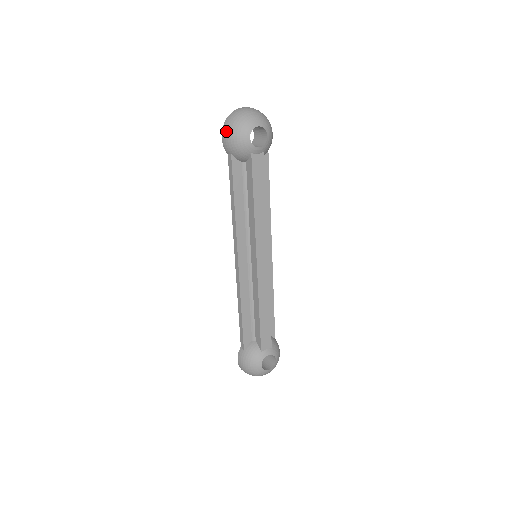
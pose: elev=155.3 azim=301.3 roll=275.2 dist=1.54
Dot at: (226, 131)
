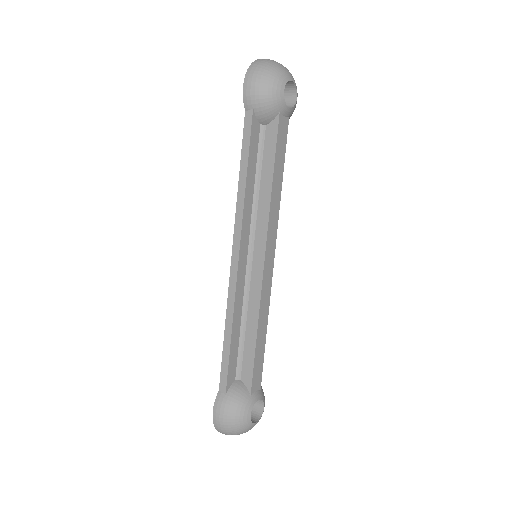
Dot at: (253, 77)
